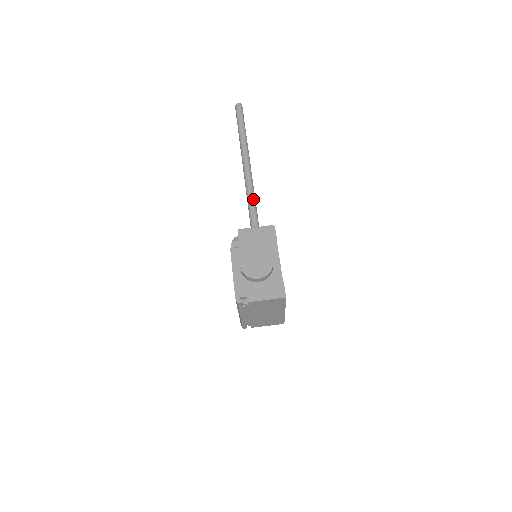
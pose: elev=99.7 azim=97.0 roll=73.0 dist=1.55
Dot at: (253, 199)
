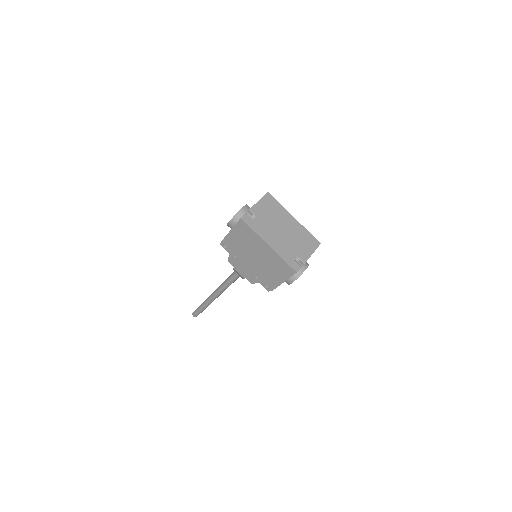
Dot at: occluded
